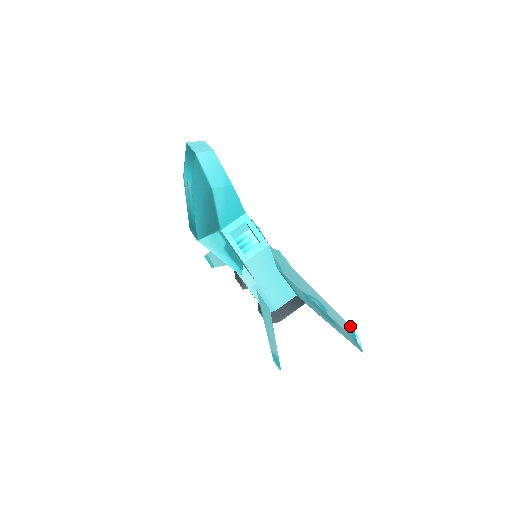
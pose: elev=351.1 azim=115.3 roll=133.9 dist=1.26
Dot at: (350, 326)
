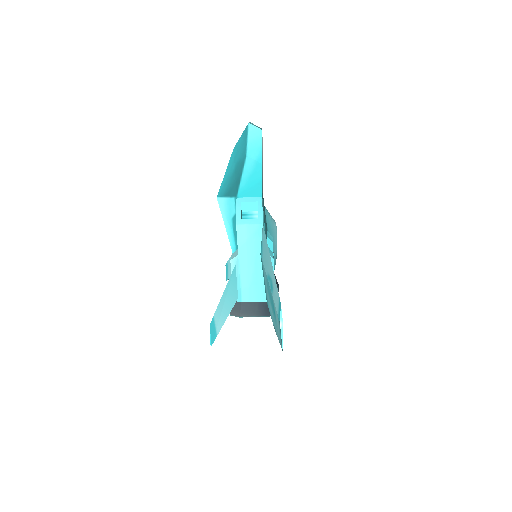
Dot at: occluded
